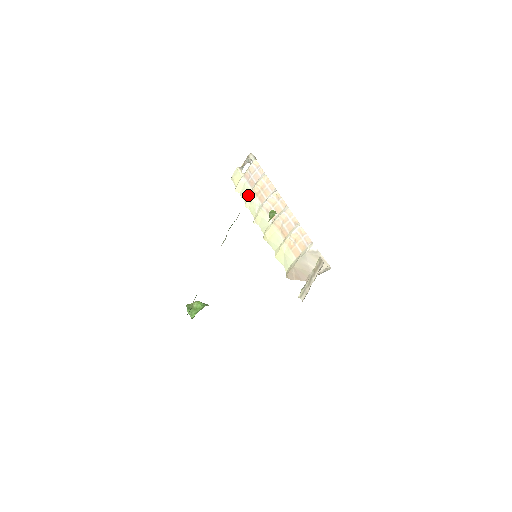
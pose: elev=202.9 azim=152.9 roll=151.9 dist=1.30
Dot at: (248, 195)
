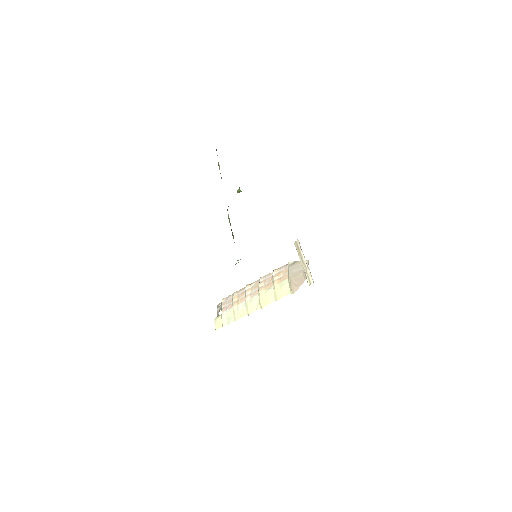
Dot at: (233, 313)
